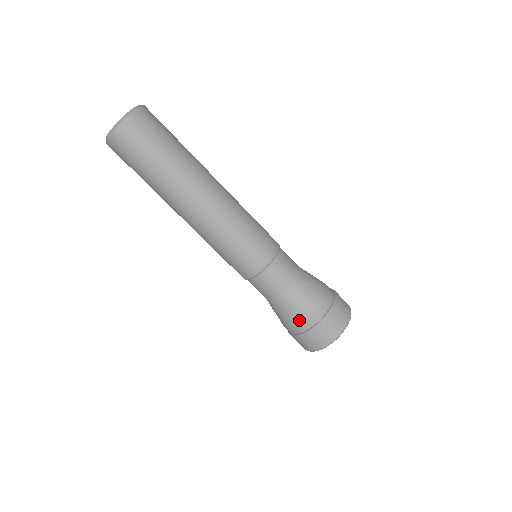
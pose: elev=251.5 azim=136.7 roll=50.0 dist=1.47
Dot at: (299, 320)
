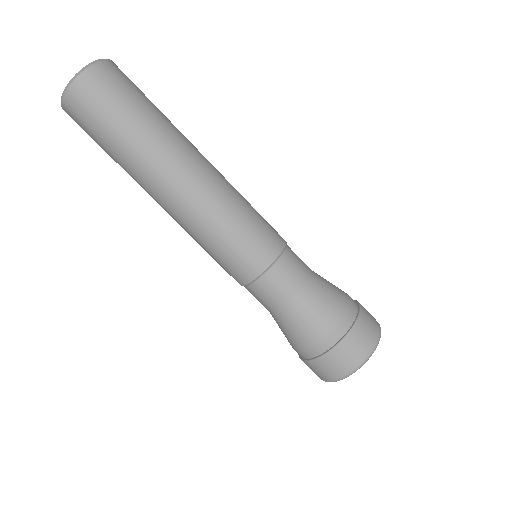
Dot at: (331, 323)
